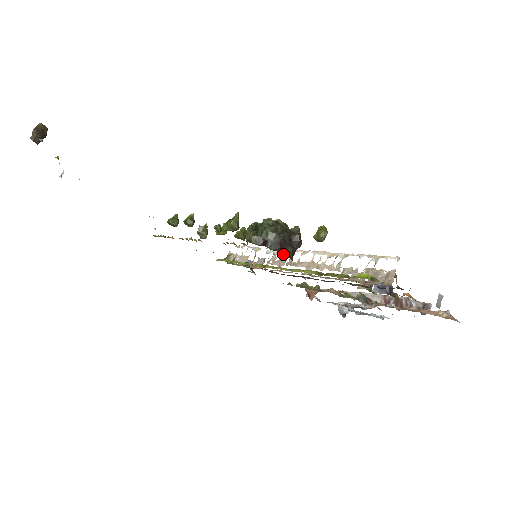
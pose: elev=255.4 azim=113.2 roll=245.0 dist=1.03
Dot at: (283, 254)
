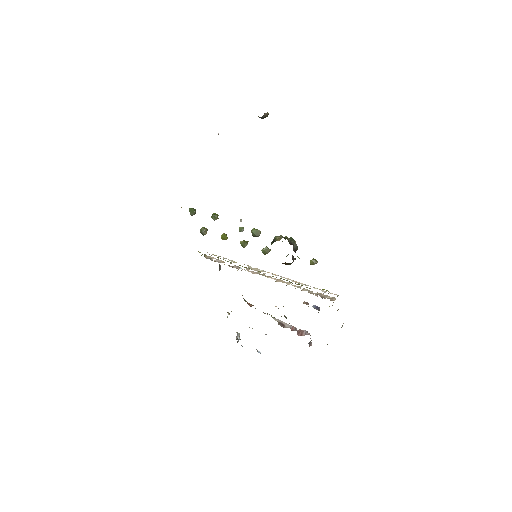
Dot at: occluded
